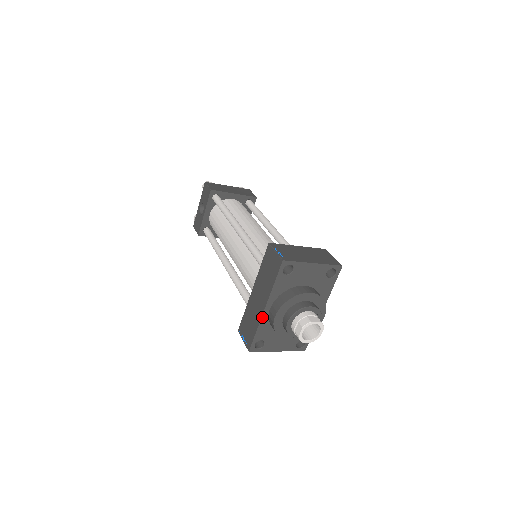
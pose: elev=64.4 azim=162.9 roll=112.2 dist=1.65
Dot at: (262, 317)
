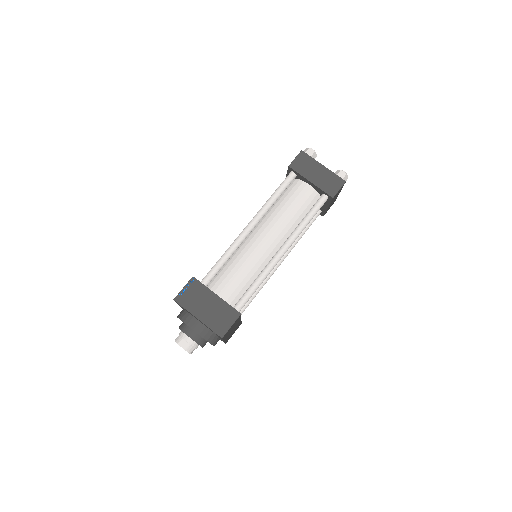
Dot at: (182, 308)
